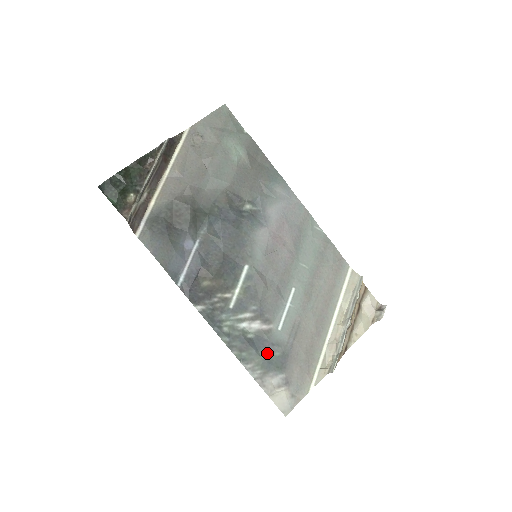
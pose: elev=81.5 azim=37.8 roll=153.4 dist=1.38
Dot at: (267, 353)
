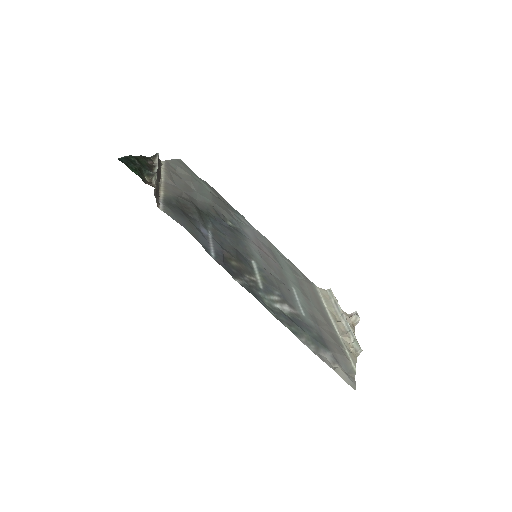
Dot at: (308, 331)
